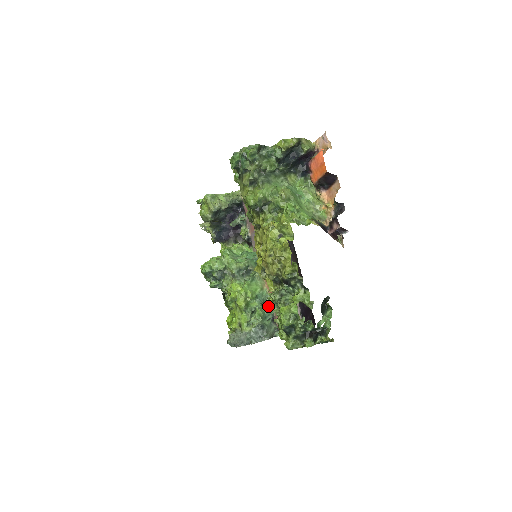
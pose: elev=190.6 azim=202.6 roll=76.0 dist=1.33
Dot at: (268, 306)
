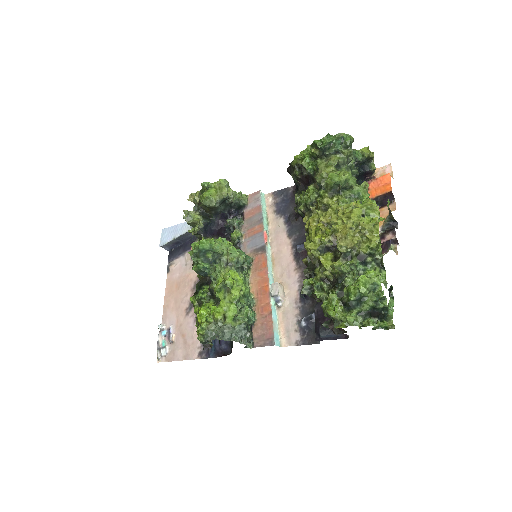
Dot at: (252, 311)
